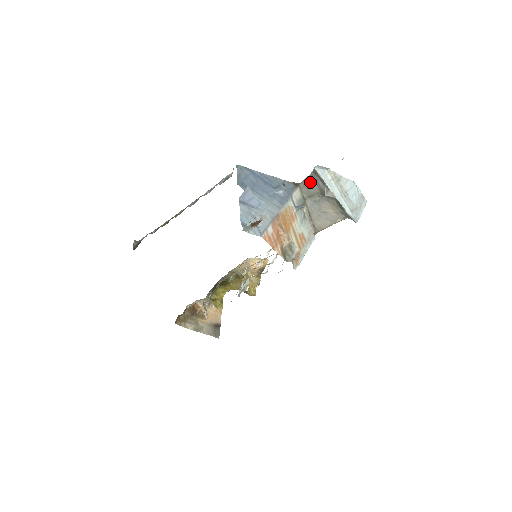
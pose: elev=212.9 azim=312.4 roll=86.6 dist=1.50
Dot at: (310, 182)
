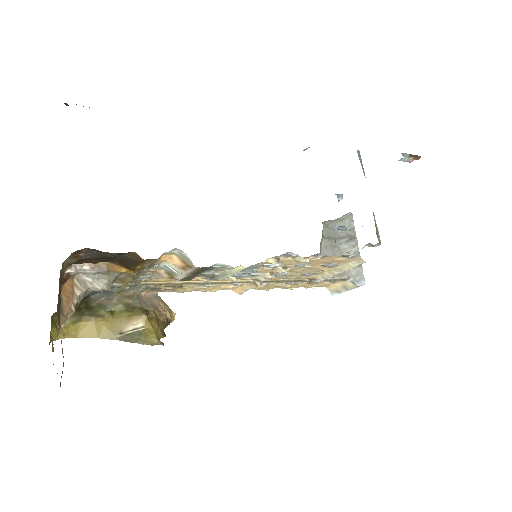
Dot at: (334, 225)
